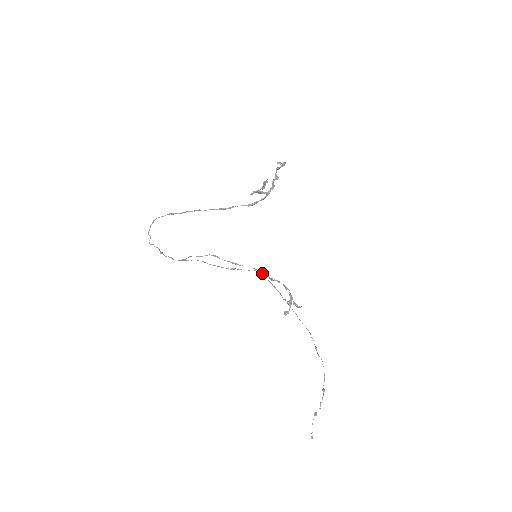
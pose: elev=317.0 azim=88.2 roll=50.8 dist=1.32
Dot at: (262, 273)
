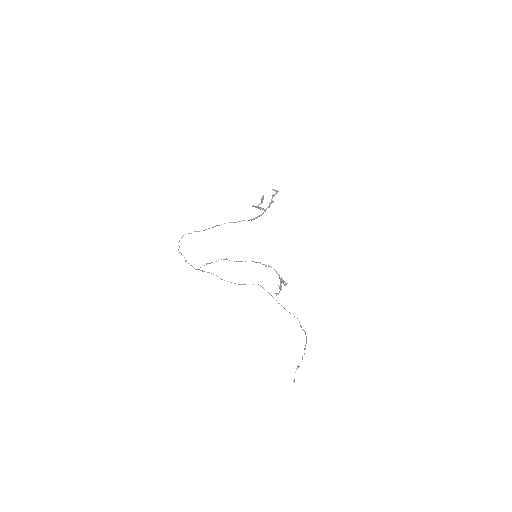
Dot at: occluded
